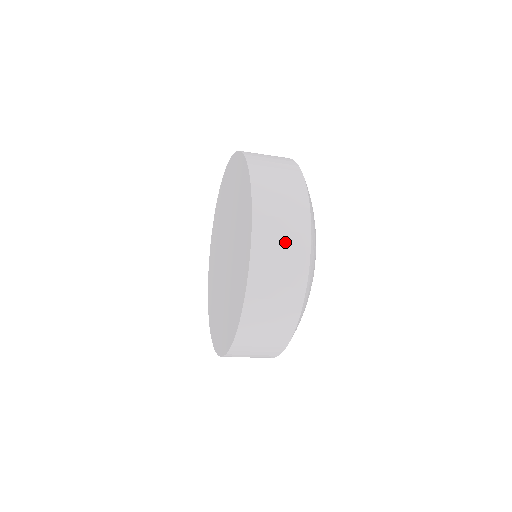
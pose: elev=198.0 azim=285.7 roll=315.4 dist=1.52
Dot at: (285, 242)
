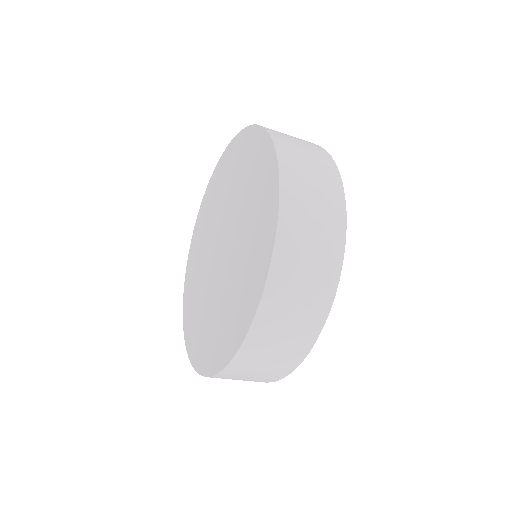
Dot at: (302, 303)
